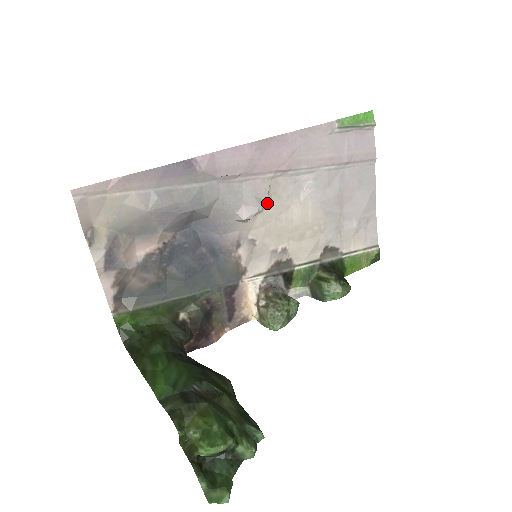
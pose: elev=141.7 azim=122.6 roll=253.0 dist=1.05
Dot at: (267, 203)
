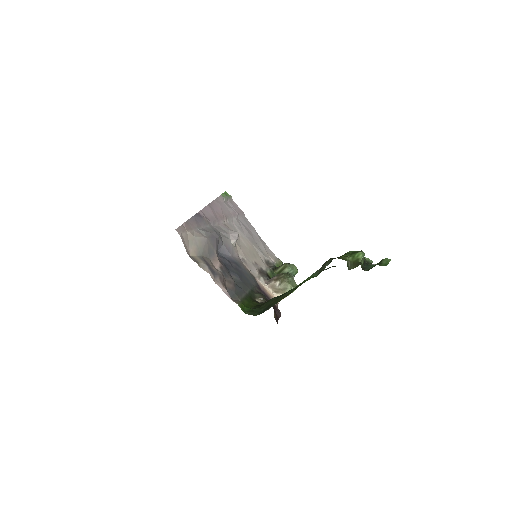
Dot at: occluded
